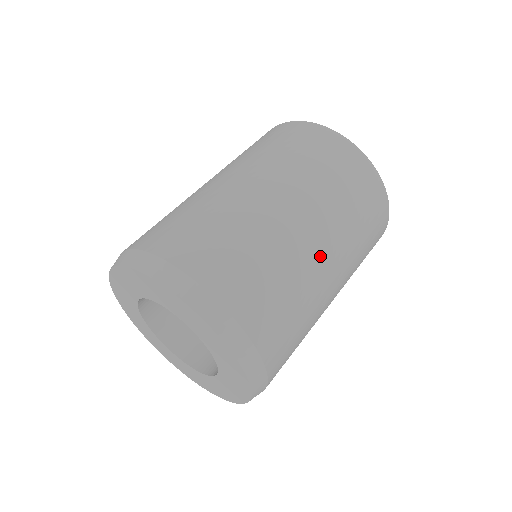
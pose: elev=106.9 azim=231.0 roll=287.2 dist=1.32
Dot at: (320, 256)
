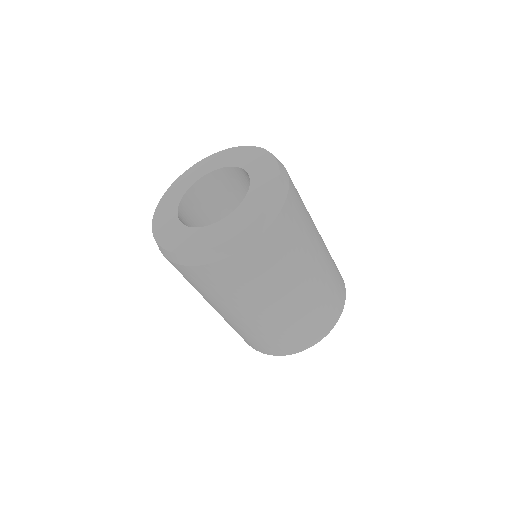
Dot at: occluded
